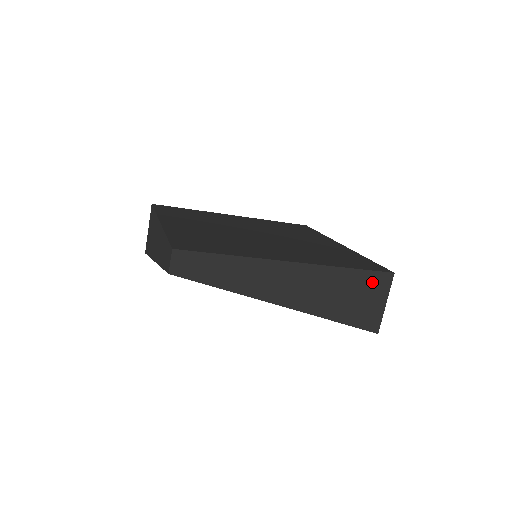
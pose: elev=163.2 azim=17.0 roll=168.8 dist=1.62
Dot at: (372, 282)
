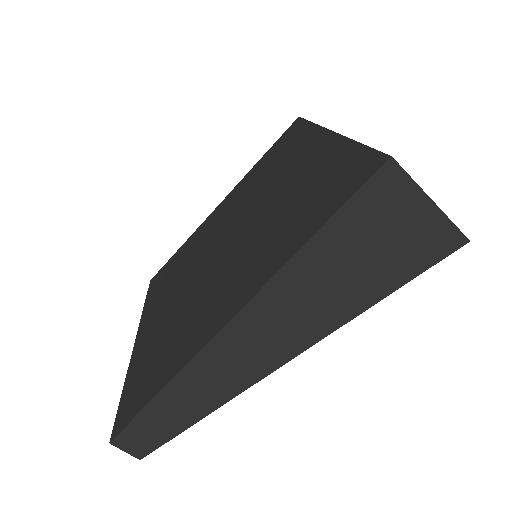
Dot at: (372, 207)
